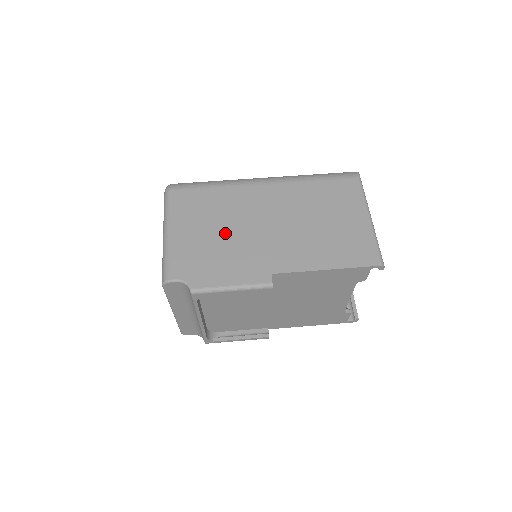
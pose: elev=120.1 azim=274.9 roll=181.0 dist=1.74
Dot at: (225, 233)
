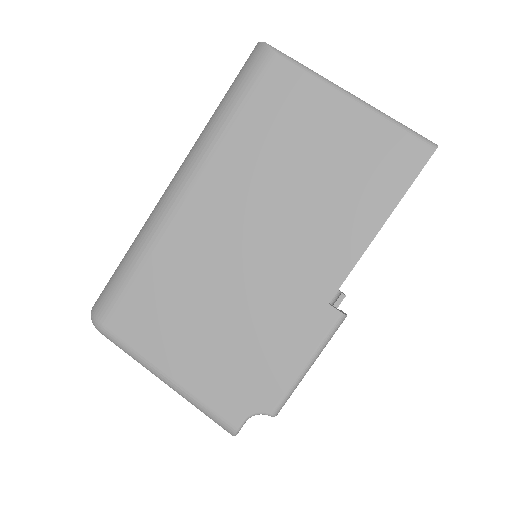
Dot at: (222, 311)
